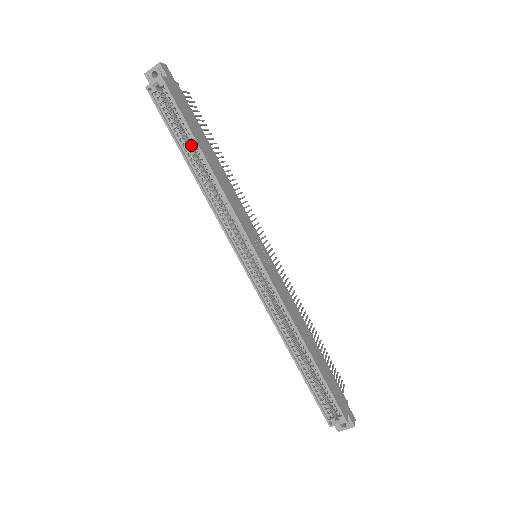
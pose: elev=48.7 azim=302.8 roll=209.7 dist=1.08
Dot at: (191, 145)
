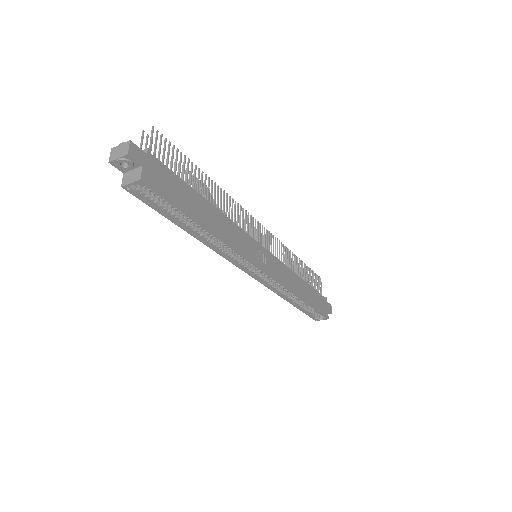
Dot at: occluded
